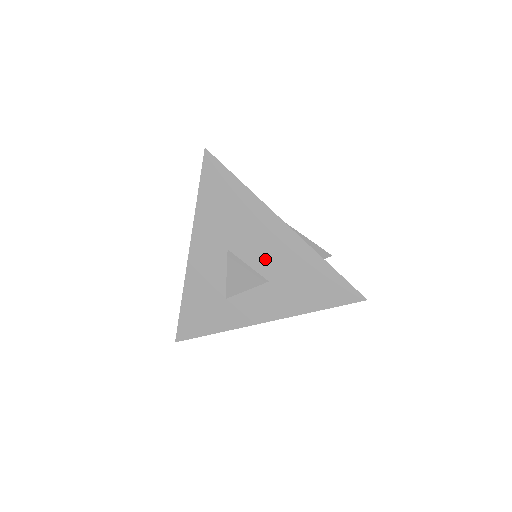
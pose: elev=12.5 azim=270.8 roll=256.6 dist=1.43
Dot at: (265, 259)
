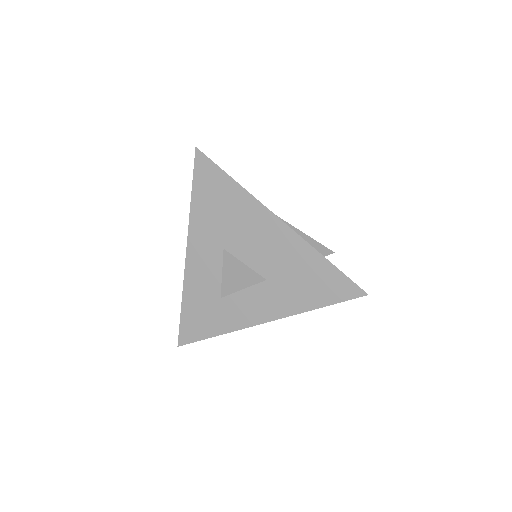
Dot at: (261, 257)
